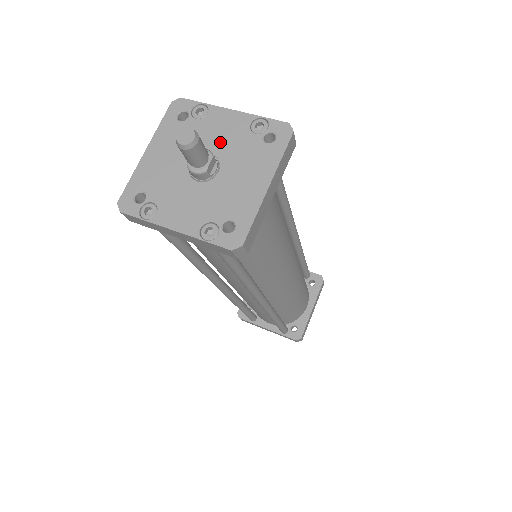
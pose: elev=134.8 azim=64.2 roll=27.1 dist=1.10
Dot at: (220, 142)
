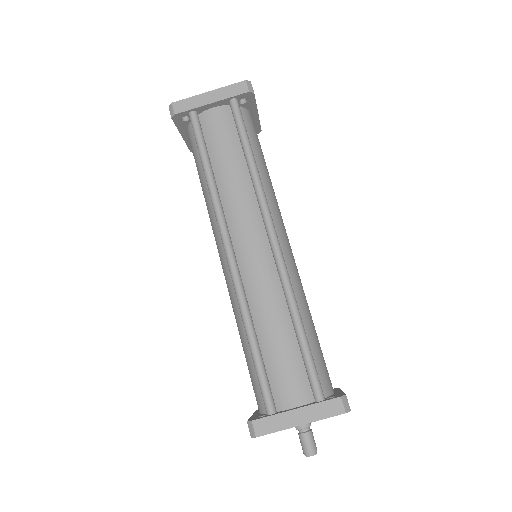
Dot at: occluded
